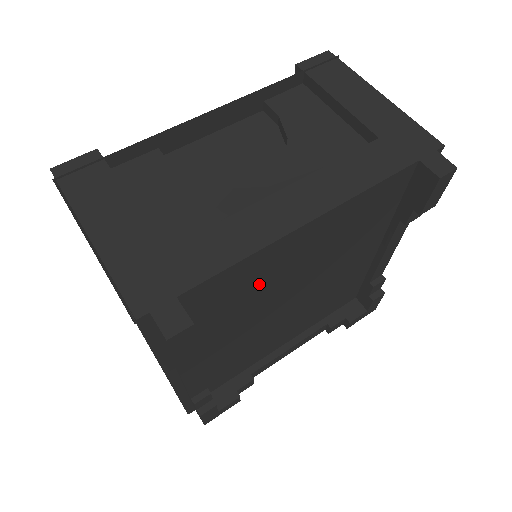
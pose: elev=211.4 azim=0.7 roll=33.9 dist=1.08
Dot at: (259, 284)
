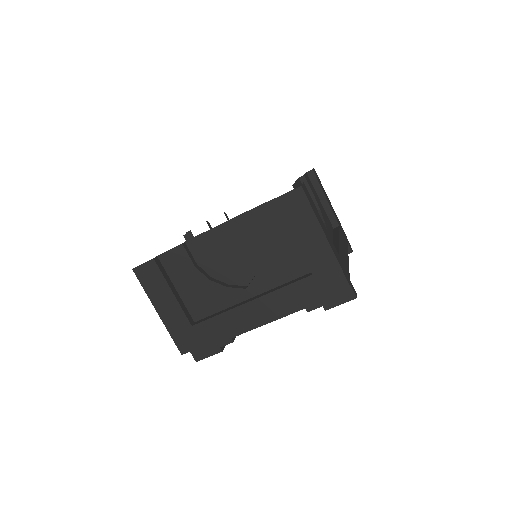
Dot at: occluded
